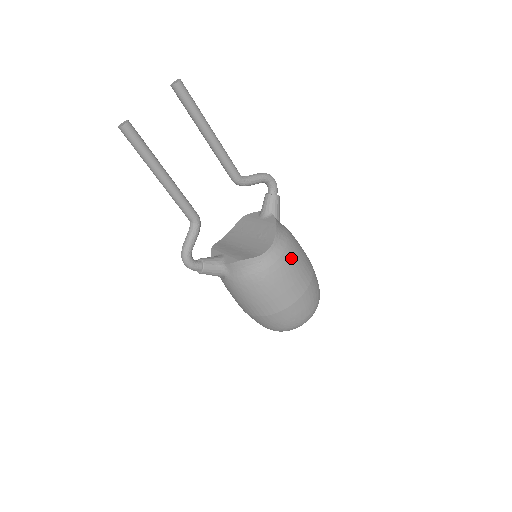
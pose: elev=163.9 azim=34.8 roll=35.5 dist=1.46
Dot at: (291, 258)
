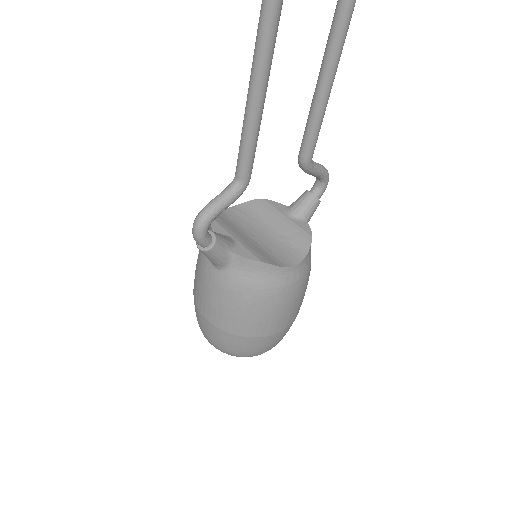
Dot at: (305, 284)
